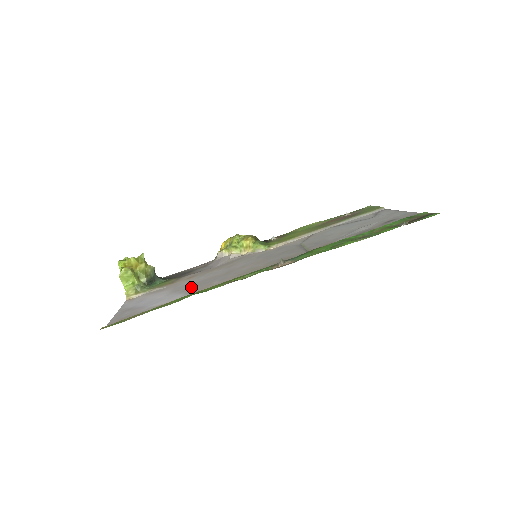
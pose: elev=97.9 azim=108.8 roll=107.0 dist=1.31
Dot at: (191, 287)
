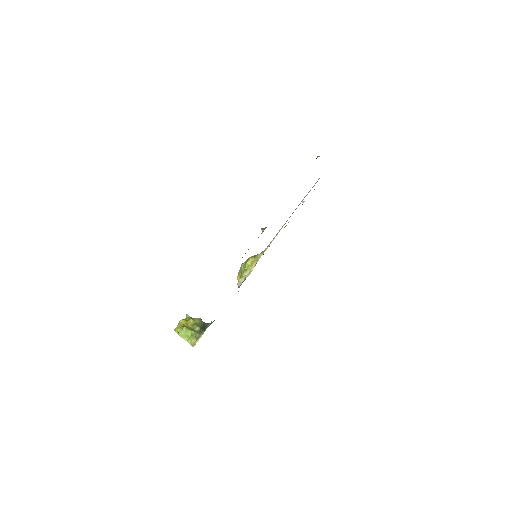
Dot at: occluded
